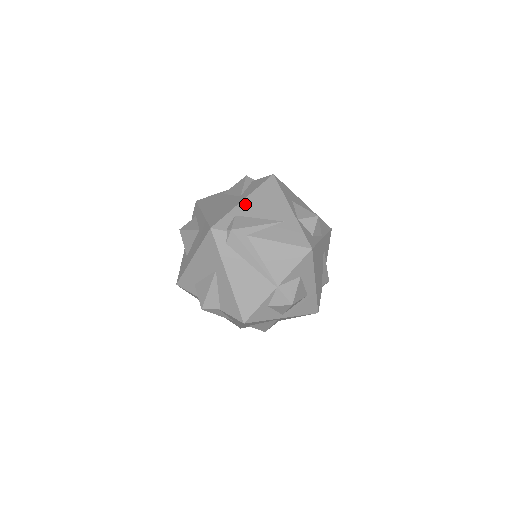
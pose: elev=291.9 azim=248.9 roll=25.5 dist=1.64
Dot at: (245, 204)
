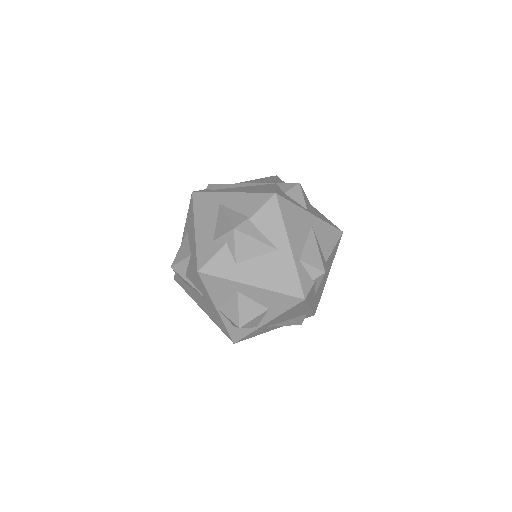
Dot at: occluded
